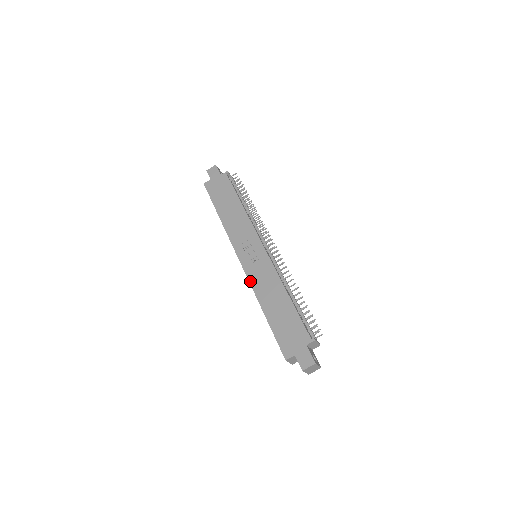
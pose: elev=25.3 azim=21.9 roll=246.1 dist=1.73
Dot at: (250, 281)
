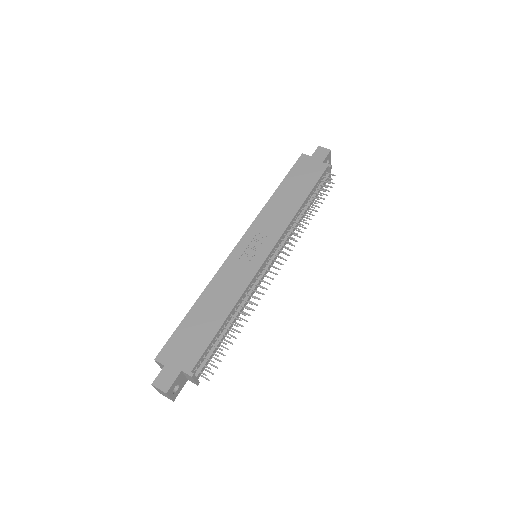
Dot at: (221, 268)
